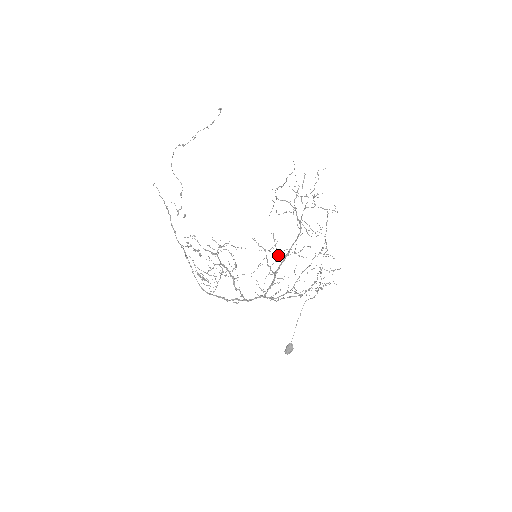
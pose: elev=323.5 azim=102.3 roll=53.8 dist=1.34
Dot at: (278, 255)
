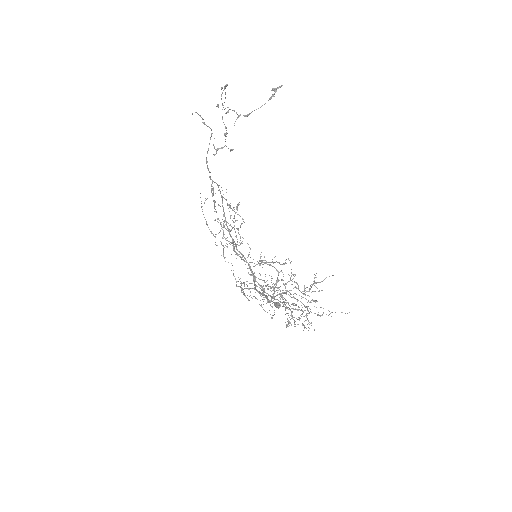
Dot at: (244, 295)
